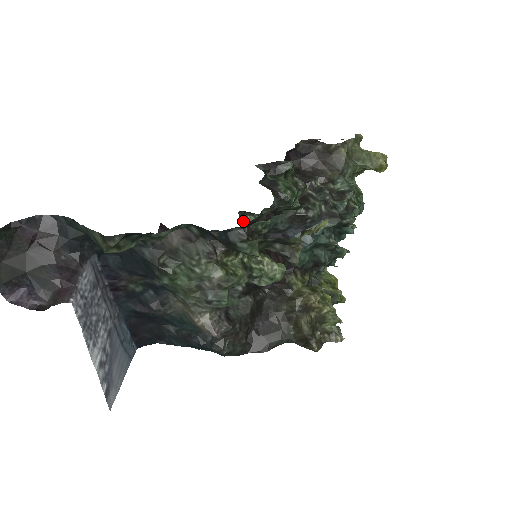
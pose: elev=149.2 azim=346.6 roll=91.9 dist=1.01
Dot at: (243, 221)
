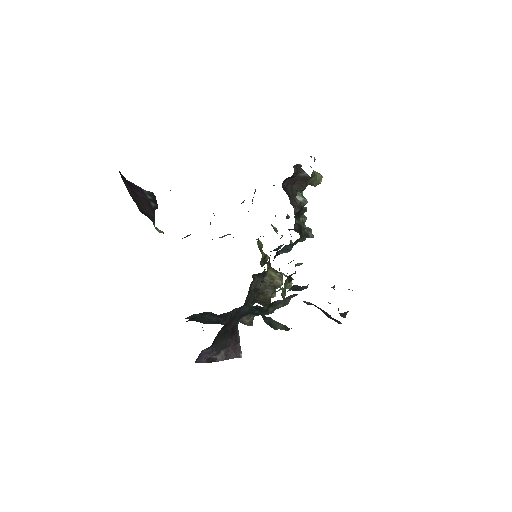
Dot at: occluded
